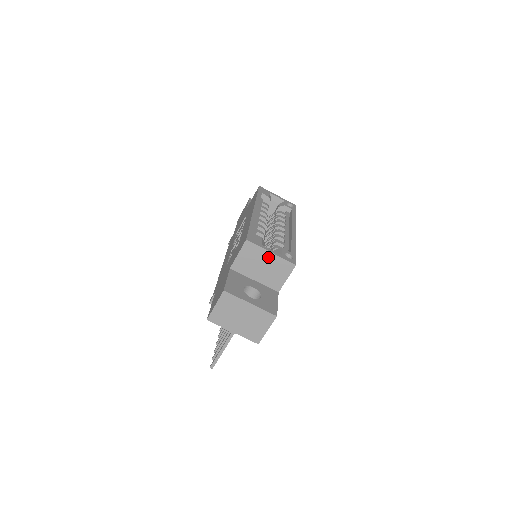
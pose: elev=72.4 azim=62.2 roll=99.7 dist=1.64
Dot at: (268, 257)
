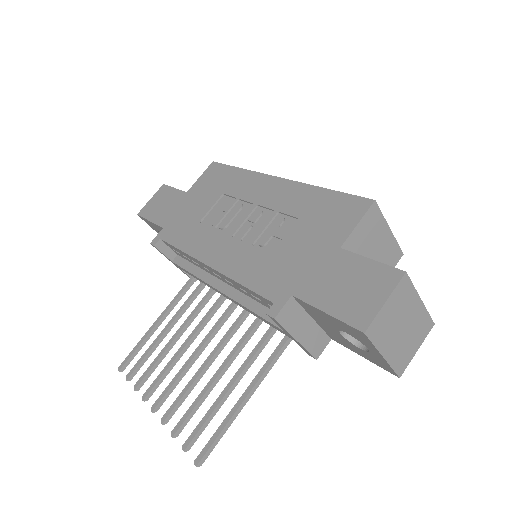
Dot at: (385, 236)
